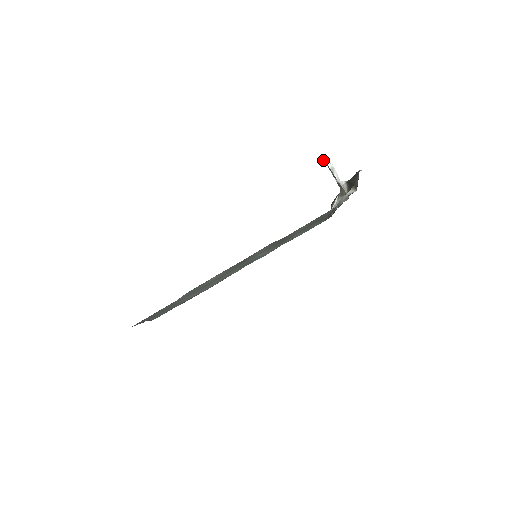
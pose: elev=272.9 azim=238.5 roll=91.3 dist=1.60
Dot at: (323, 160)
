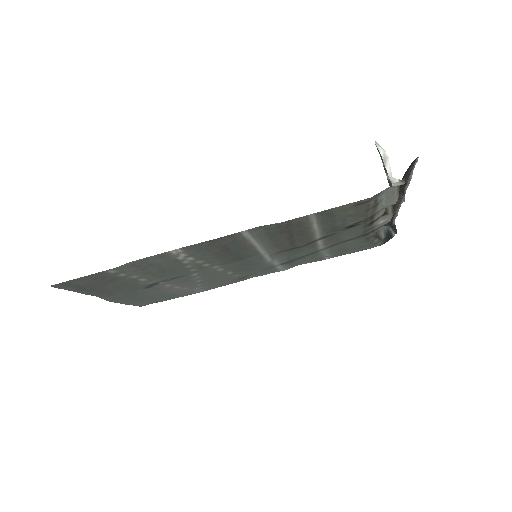
Dot at: (375, 144)
